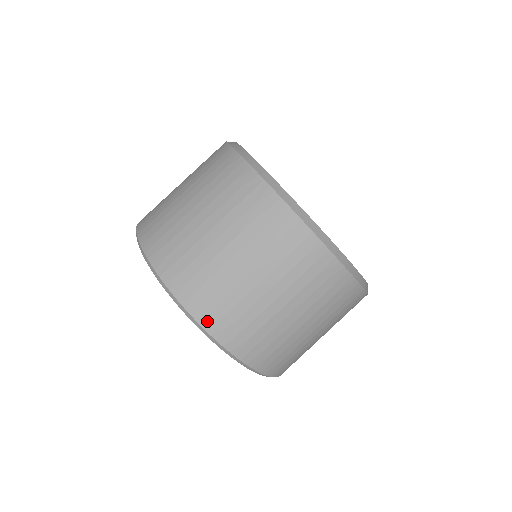
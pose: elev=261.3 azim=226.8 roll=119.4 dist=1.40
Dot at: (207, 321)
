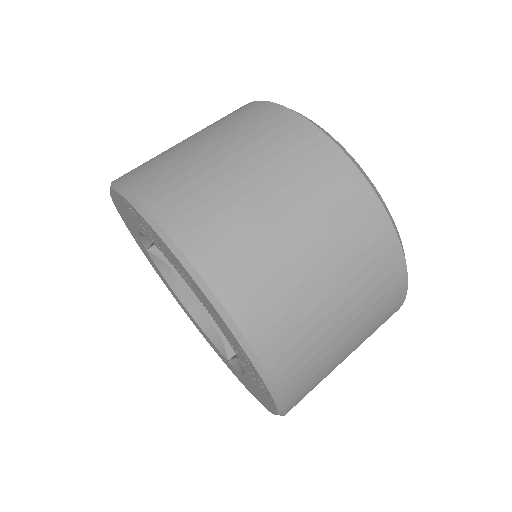
Dot at: (126, 178)
